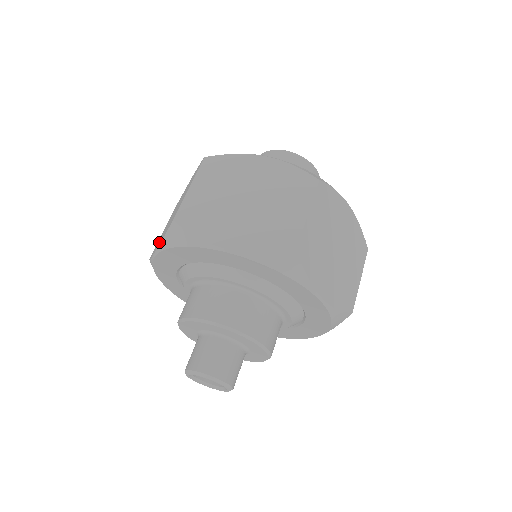
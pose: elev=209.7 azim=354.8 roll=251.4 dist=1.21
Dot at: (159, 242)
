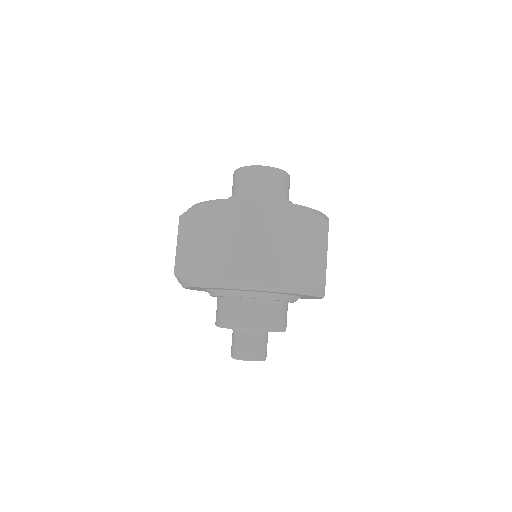
Dot at: (204, 274)
